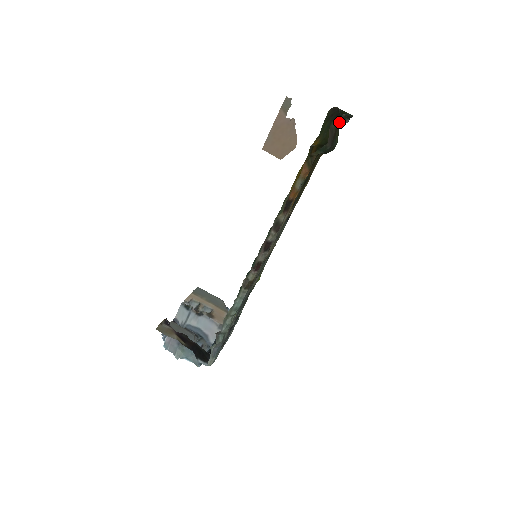
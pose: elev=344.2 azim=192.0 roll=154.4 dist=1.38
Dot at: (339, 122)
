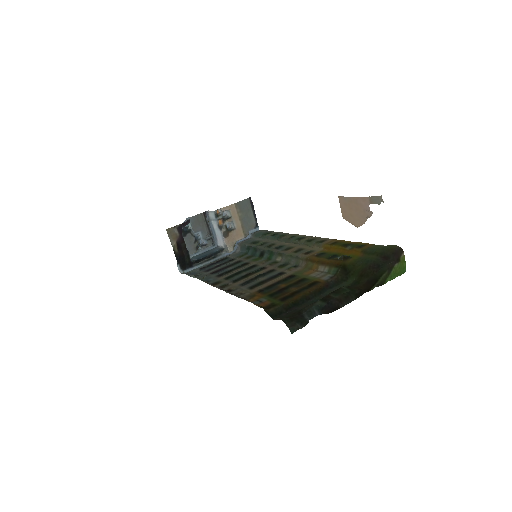
Dot at: (293, 320)
